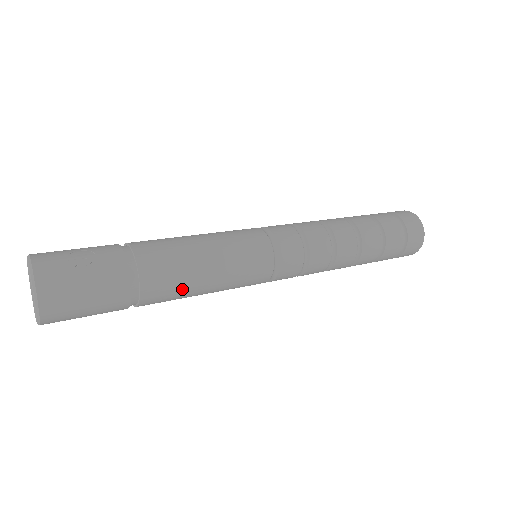
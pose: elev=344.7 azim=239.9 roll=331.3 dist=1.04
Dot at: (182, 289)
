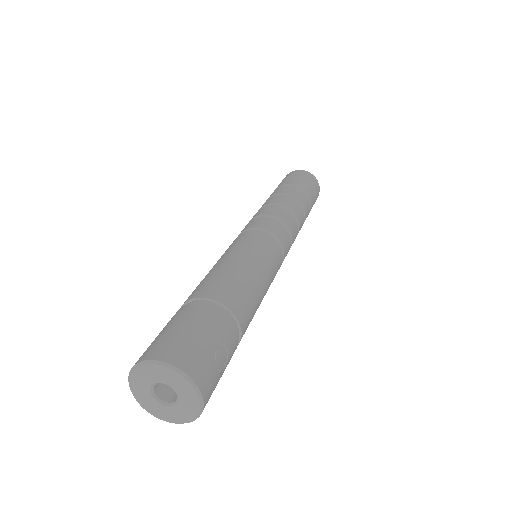
Dot at: occluded
